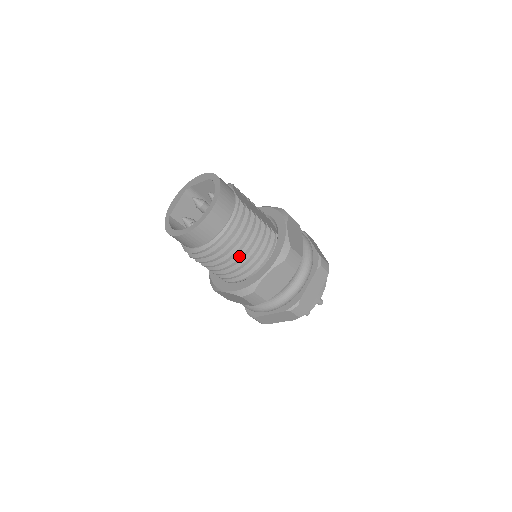
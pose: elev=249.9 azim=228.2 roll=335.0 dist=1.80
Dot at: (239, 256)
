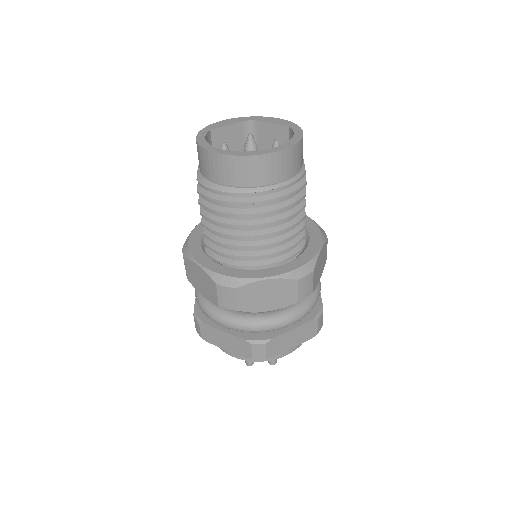
Dot at: (256, 233)
